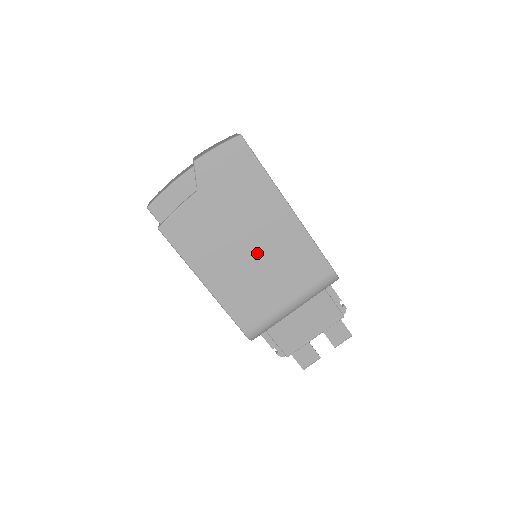
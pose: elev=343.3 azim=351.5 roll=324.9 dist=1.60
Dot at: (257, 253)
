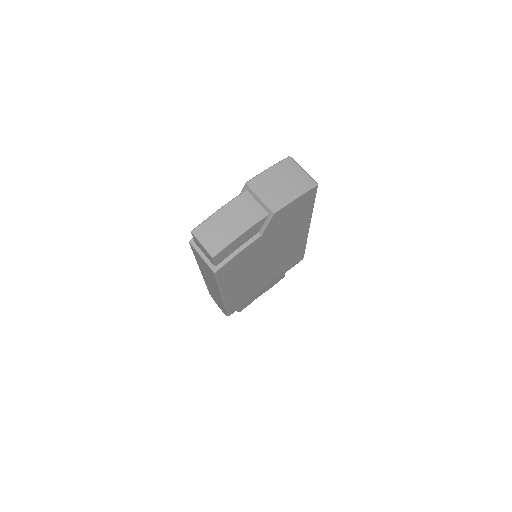
Dot at: (270, 264)
